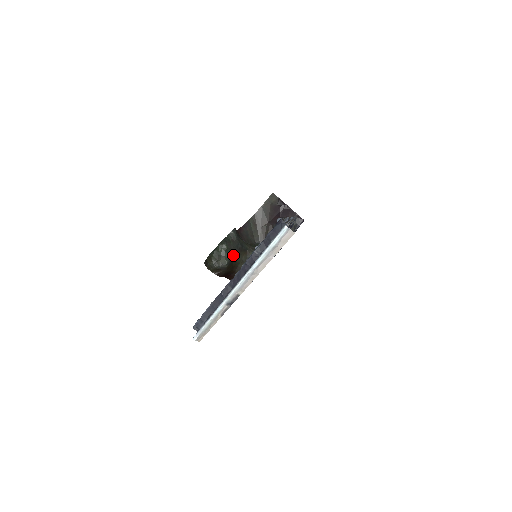
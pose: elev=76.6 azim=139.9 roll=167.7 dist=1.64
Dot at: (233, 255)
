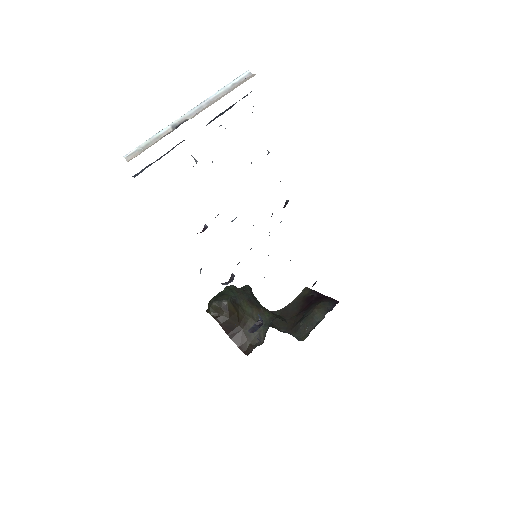
Dot at: (240, 300)
